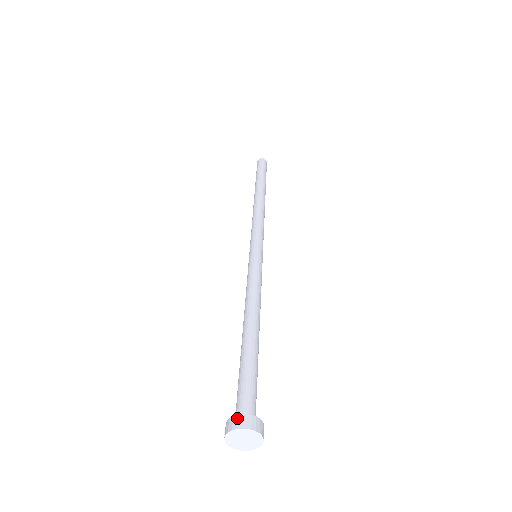
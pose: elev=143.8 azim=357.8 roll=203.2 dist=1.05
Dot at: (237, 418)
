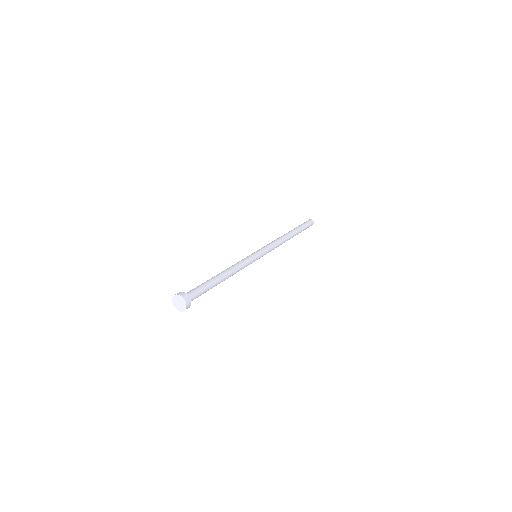
Dot at: (179, 292)
